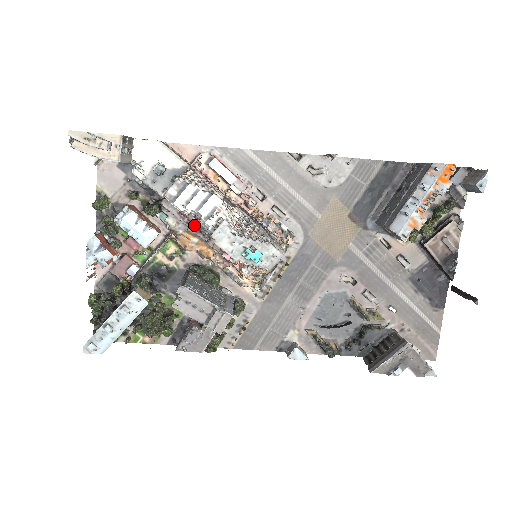
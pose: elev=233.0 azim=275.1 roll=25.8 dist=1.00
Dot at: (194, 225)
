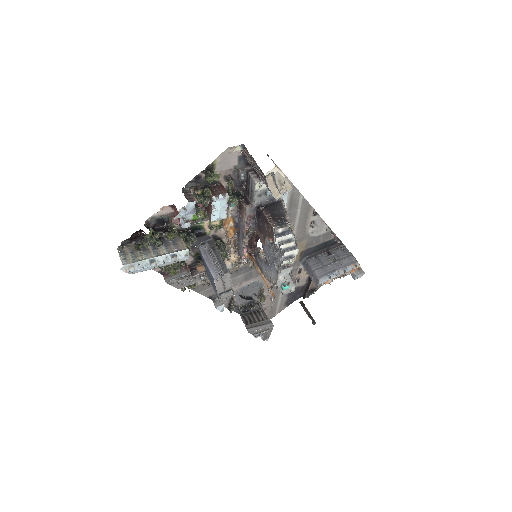
Dot at: (248, 226)
